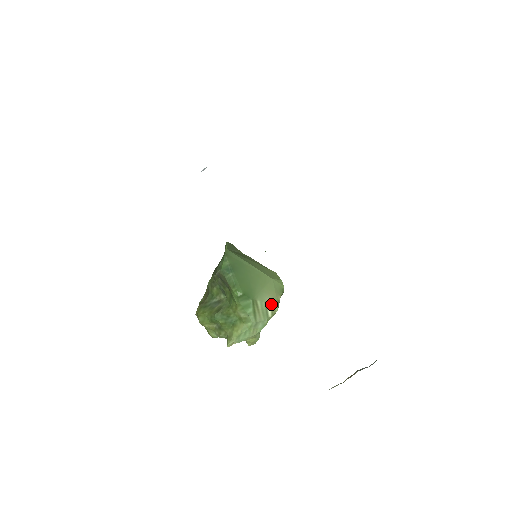
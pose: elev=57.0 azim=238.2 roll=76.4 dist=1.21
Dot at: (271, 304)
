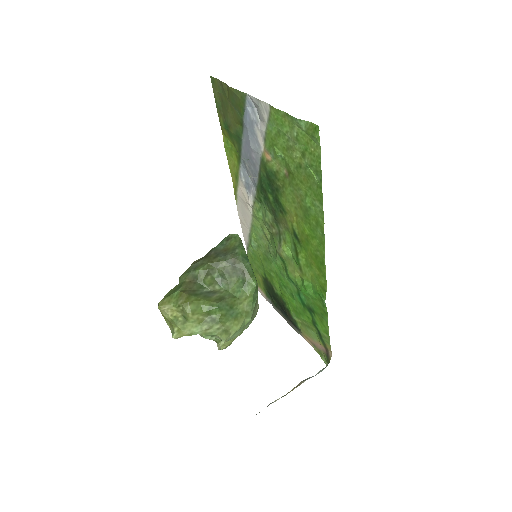
Dot at: (258, 306)
